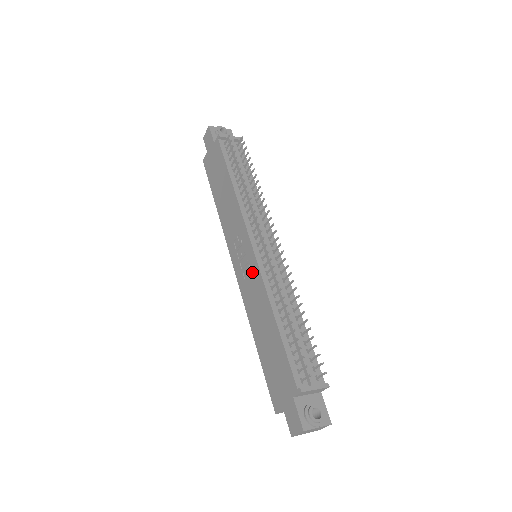
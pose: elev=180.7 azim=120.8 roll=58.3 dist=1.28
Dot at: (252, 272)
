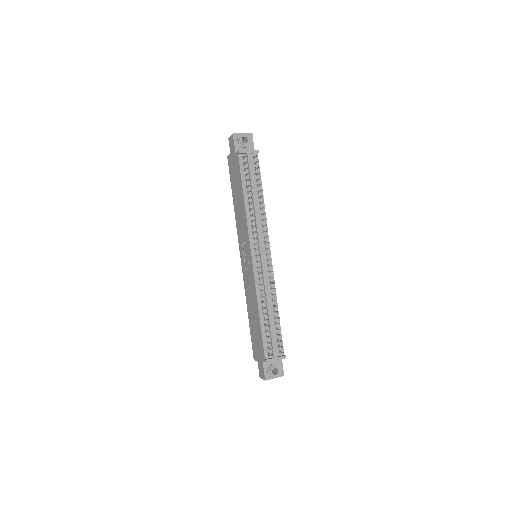
Dot at: (250, 273)
